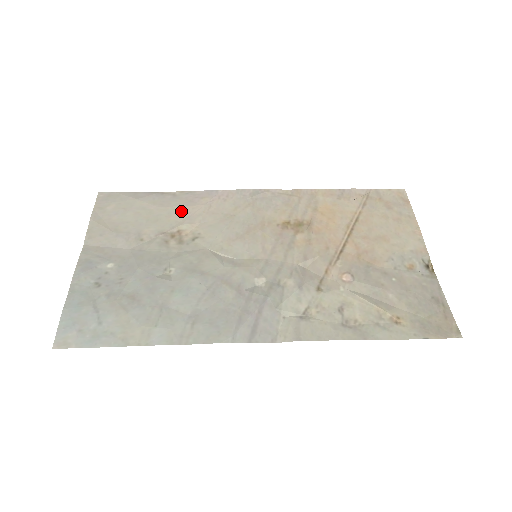
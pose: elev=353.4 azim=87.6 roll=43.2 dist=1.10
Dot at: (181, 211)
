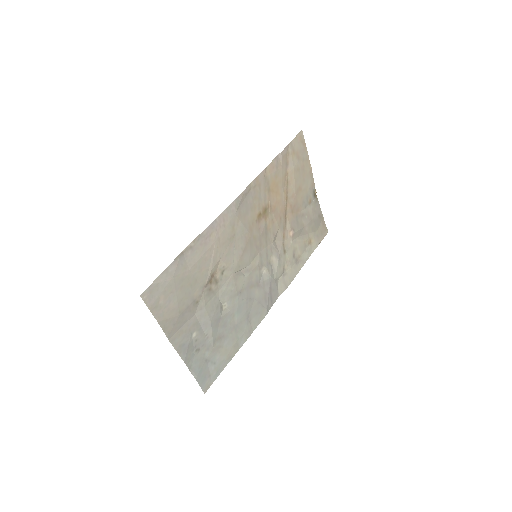
Dot at: (205, 259)
